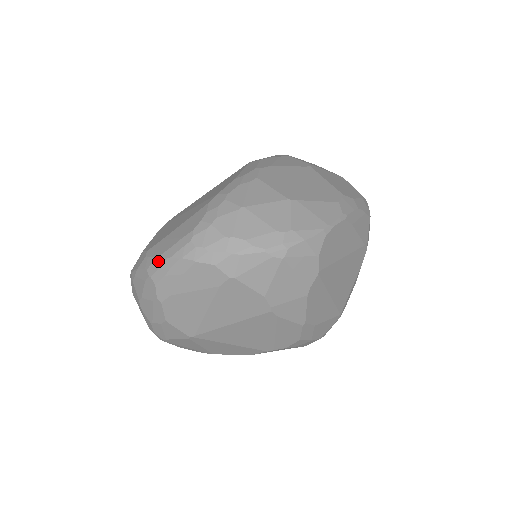
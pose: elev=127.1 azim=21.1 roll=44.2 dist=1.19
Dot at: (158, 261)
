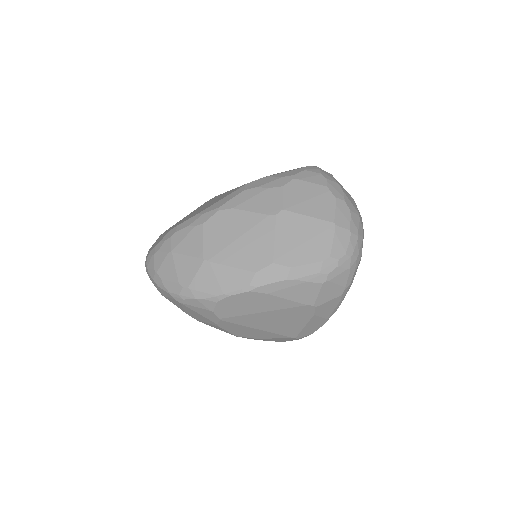
Dot at: occluded
